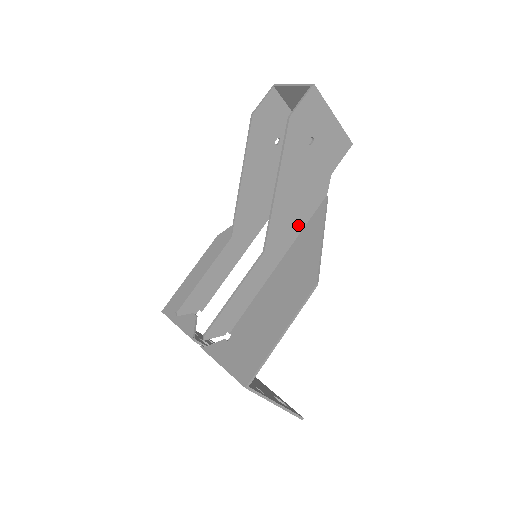
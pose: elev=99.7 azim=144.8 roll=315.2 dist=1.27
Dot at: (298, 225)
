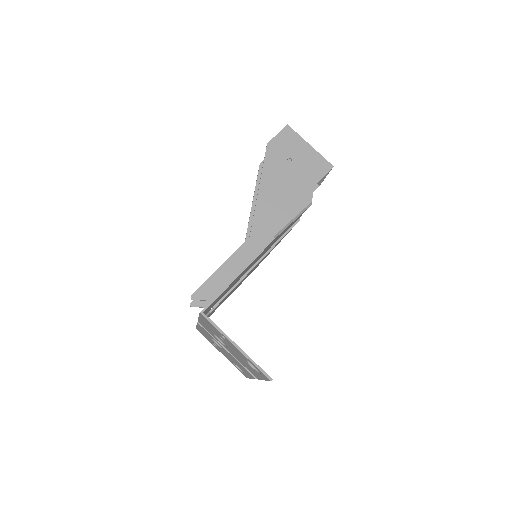
Dot at: (283, 221)
